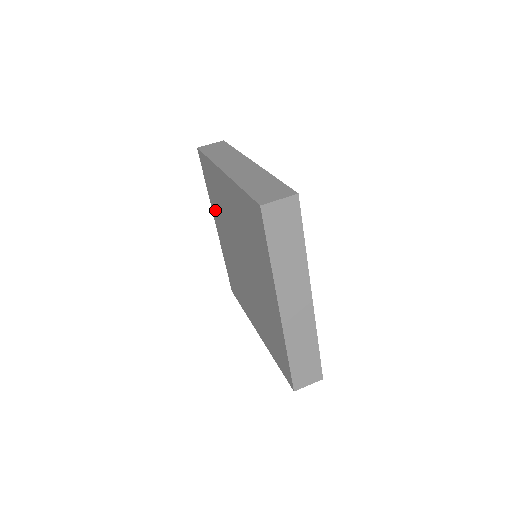
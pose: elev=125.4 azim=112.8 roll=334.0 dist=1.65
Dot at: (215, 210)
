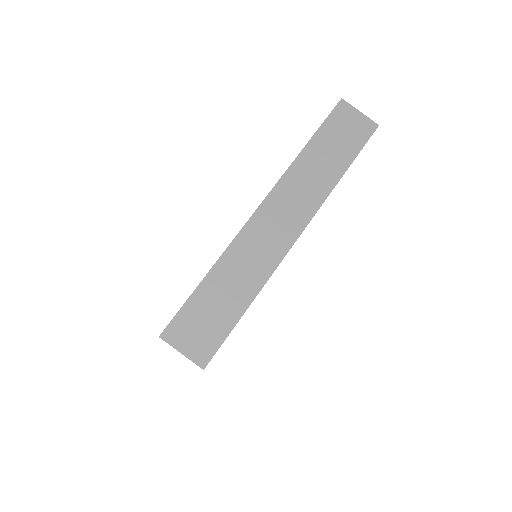
Dot at: occluded
